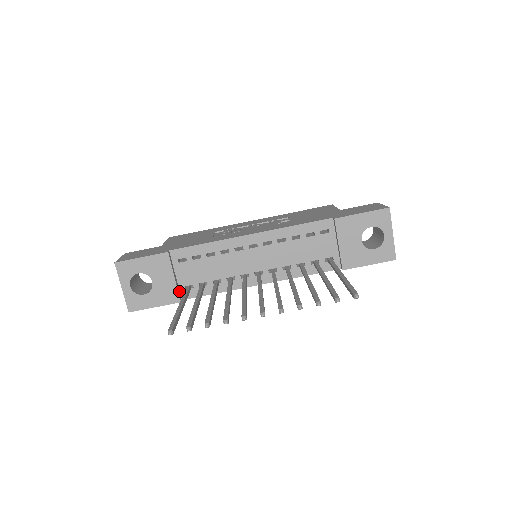
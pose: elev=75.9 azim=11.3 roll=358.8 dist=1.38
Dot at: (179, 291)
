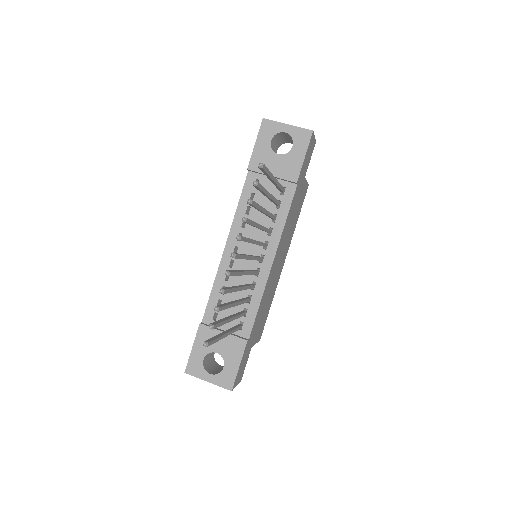
Dot at: (239, 337)
